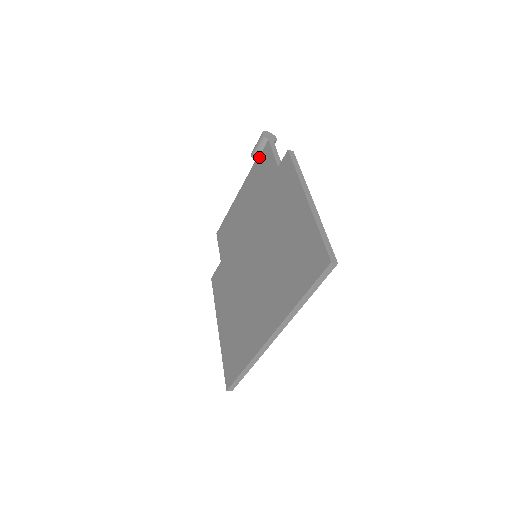
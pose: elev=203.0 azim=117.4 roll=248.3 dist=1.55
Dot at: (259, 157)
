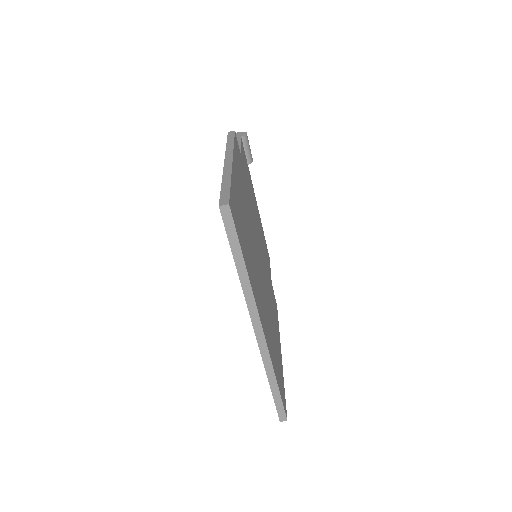
Dot at: occluded
